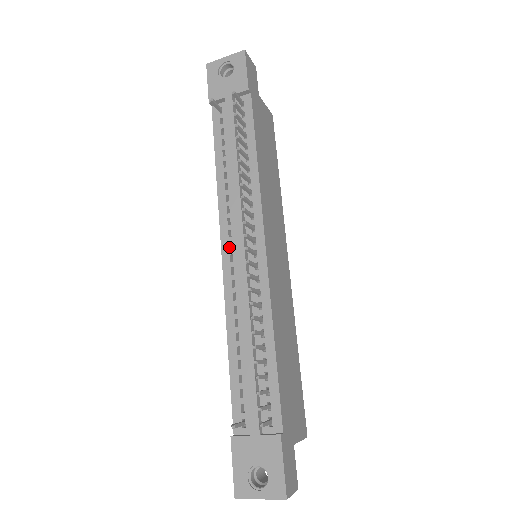
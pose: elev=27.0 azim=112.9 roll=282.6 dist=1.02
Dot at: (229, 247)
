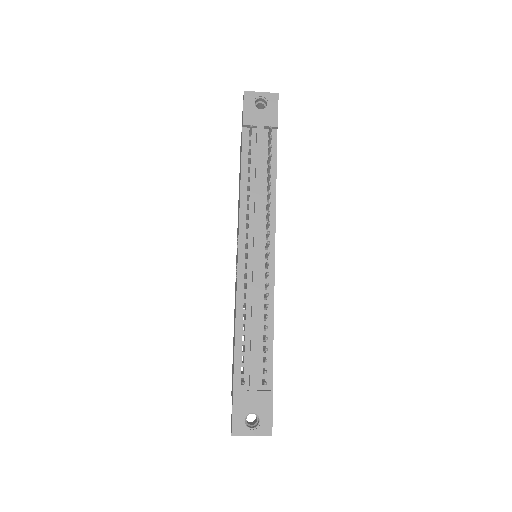
Dot at: occluded
